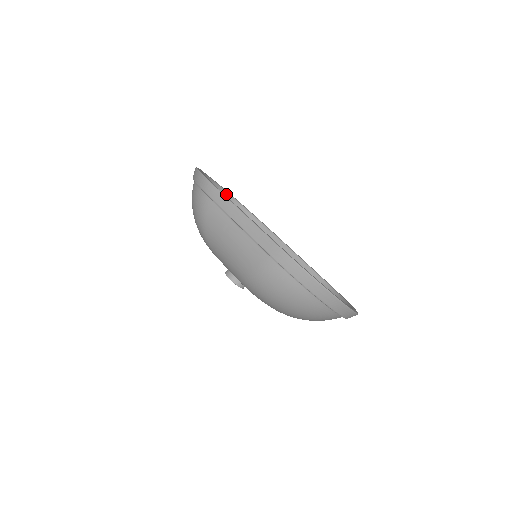
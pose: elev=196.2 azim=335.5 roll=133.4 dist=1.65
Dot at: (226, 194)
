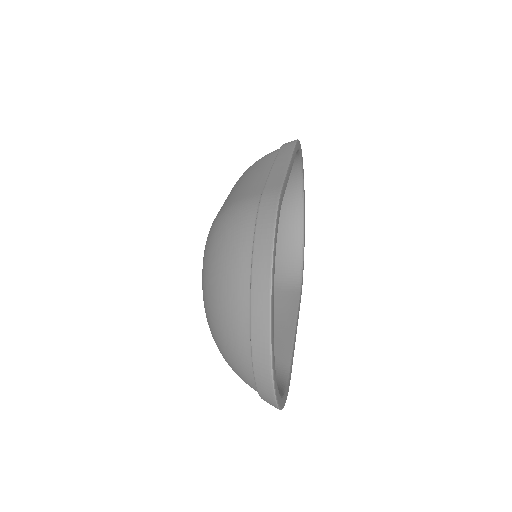
Dot at: (301, 229)
